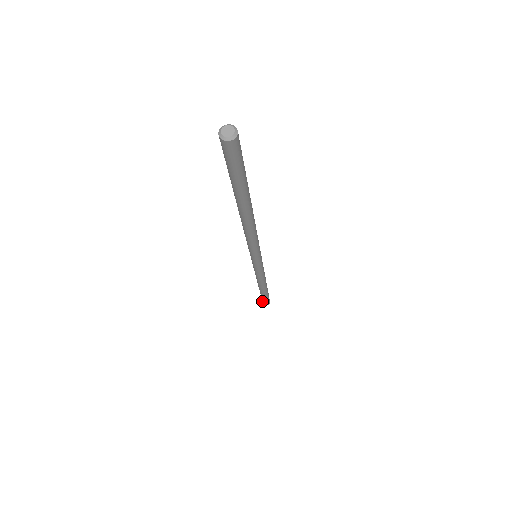
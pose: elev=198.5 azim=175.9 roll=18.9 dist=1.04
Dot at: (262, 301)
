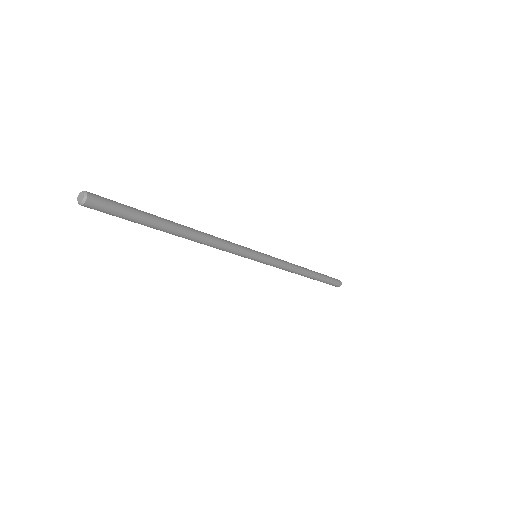
Dot at: occluded
